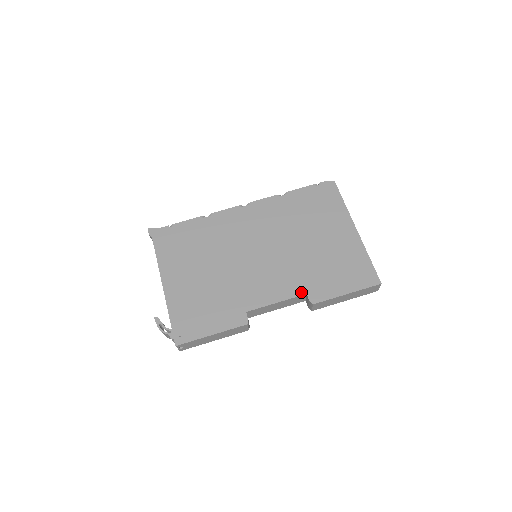
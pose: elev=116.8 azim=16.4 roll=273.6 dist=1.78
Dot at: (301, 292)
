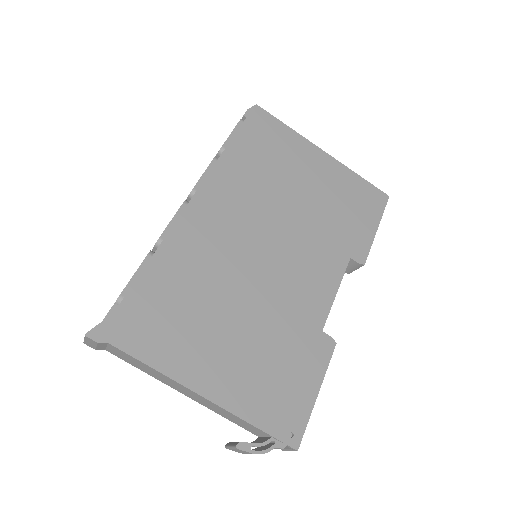
Dot at: (345, 260)
